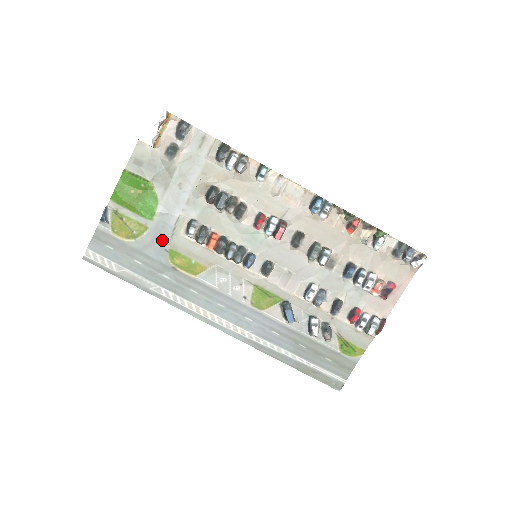
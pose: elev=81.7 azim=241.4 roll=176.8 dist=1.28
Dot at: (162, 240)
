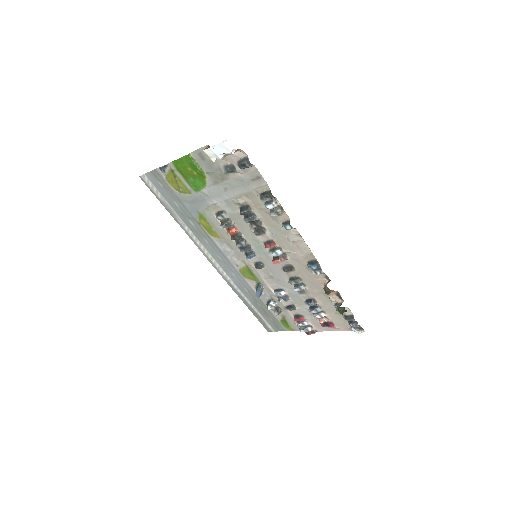
Dot at: (198, 206)
